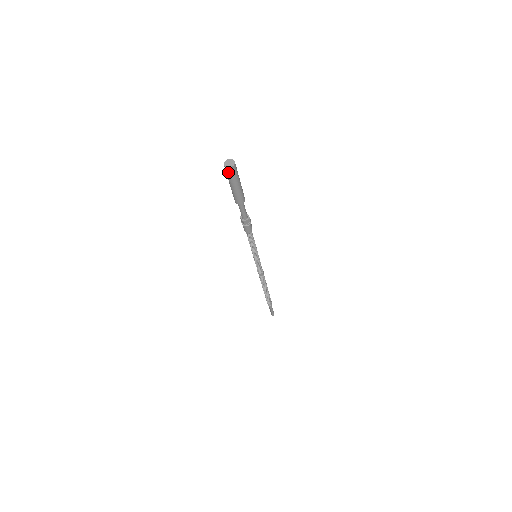
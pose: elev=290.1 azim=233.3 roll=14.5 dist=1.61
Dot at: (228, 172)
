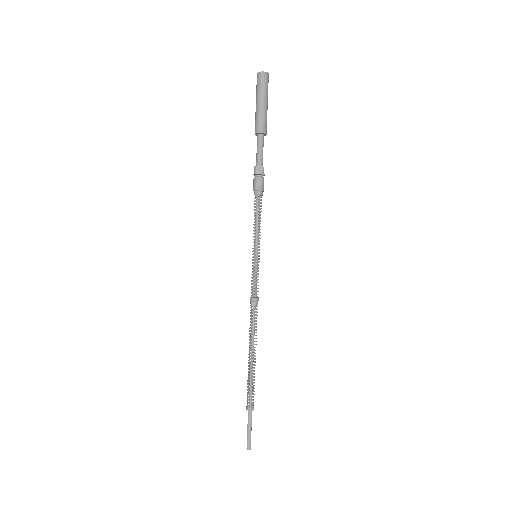
Dot at: (257, 80)
